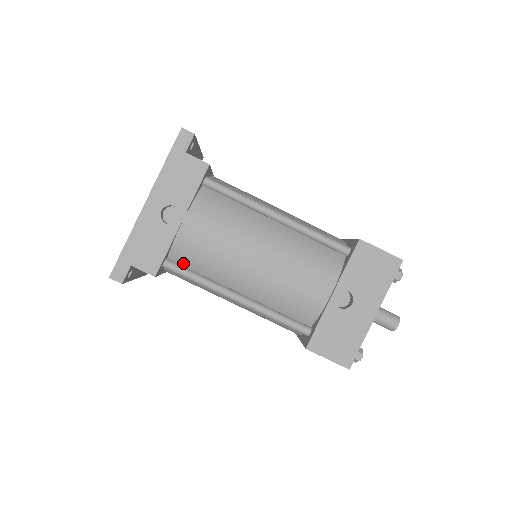
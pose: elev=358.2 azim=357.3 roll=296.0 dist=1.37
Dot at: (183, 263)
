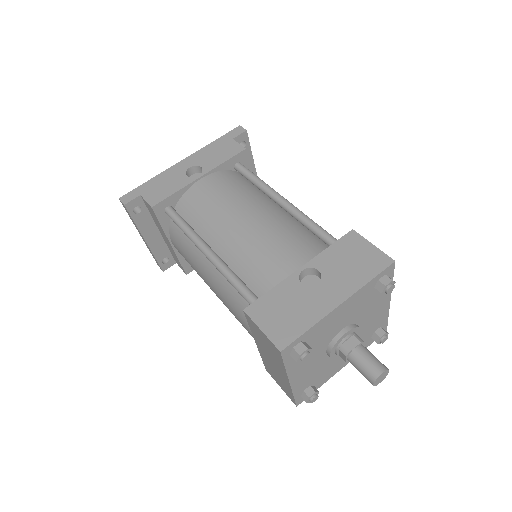
Dot at: (183, 215)
